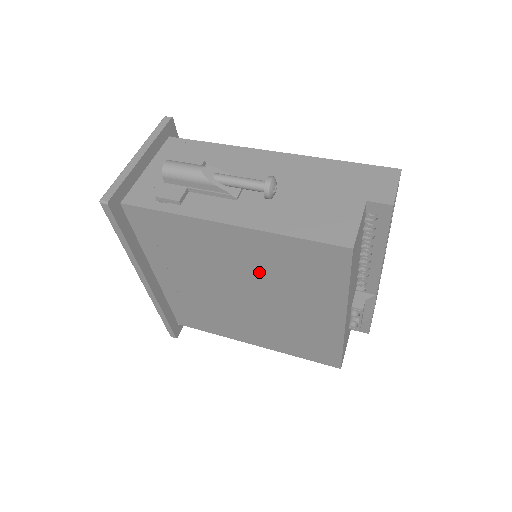
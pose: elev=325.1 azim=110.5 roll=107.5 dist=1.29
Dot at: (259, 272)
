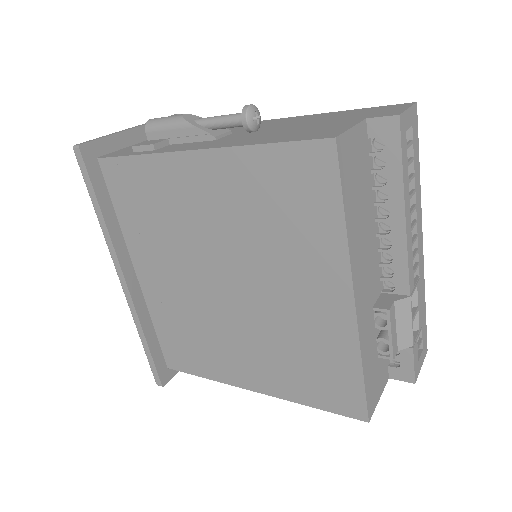
Dot at: (238, 229)
